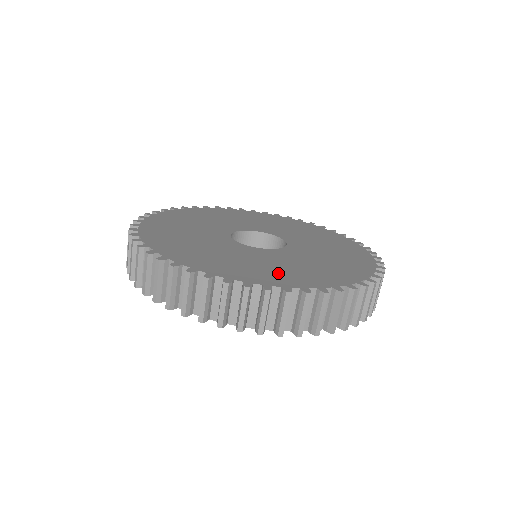
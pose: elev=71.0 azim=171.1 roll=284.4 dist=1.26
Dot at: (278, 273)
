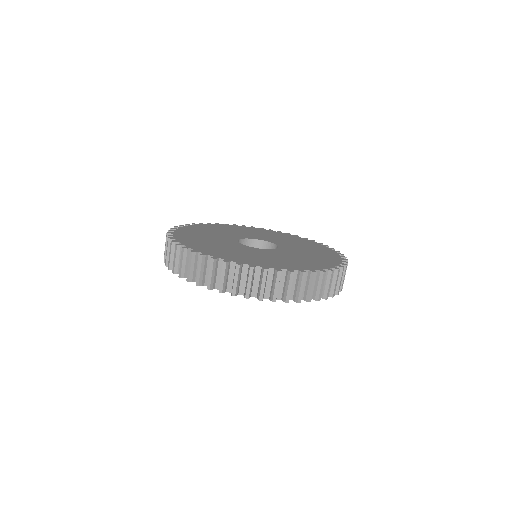
Dot at: (220, 251)
